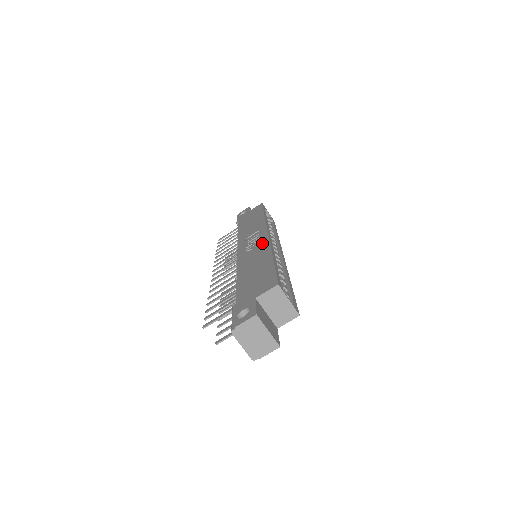
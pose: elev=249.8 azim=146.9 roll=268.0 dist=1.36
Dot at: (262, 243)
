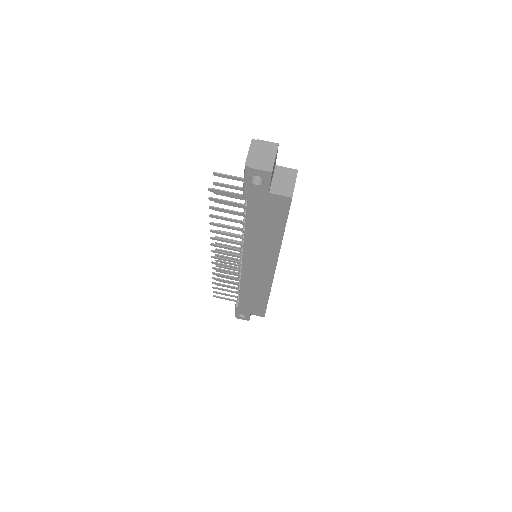
Dot at: occluded
